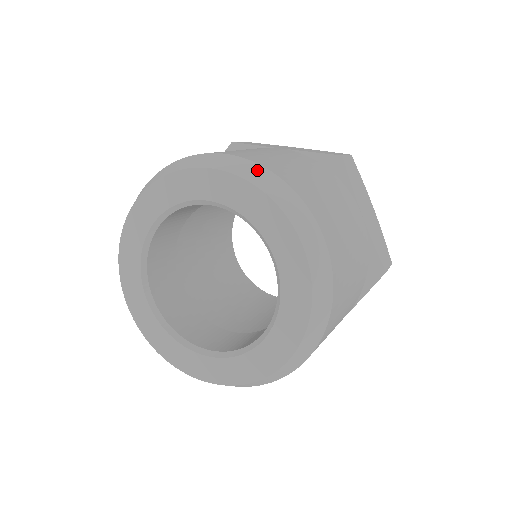
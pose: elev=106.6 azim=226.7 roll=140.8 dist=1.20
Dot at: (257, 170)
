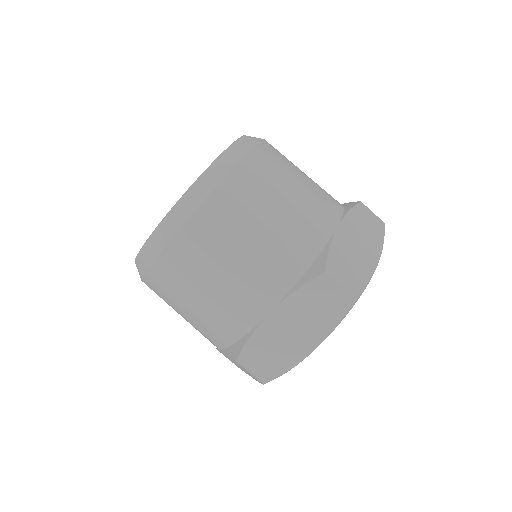
Dot at: occluded
